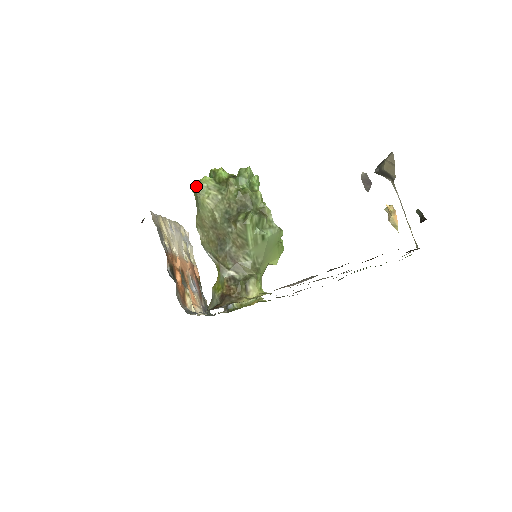
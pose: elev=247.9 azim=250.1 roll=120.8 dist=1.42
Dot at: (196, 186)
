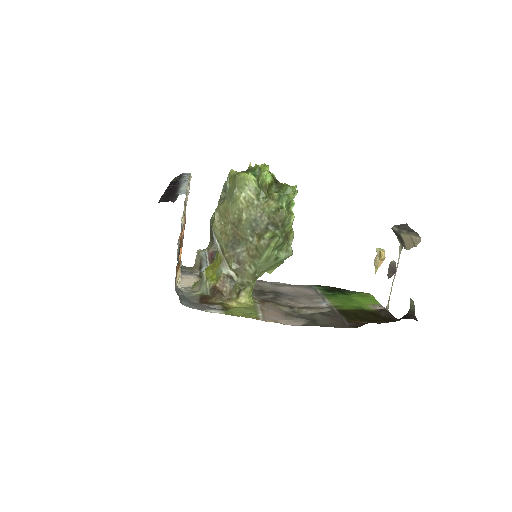
Dot at: (238, 179)
